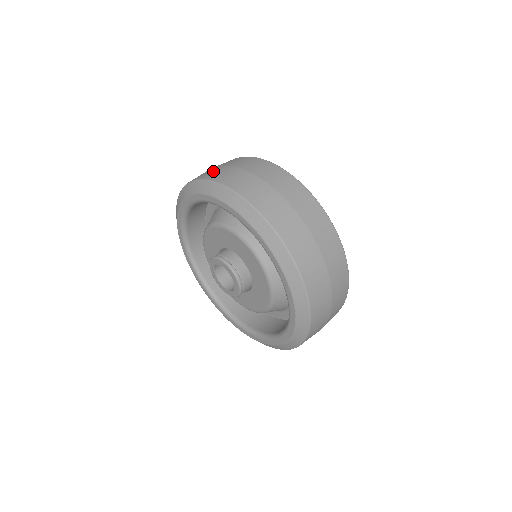
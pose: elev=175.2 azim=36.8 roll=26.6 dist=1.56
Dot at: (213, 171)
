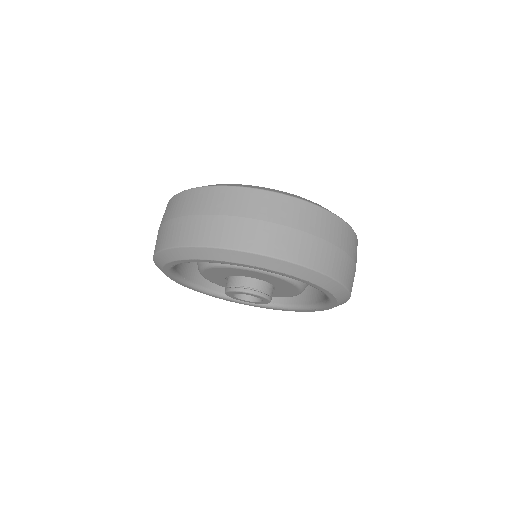
Dot at: (182, 229)
